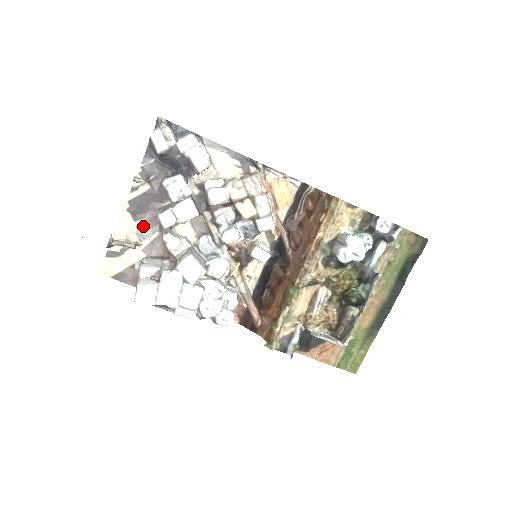
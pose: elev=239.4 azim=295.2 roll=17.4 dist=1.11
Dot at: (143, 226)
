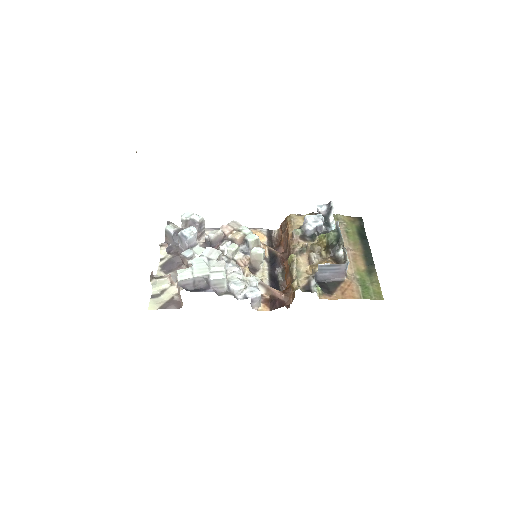
Dot at: (173, 275)
